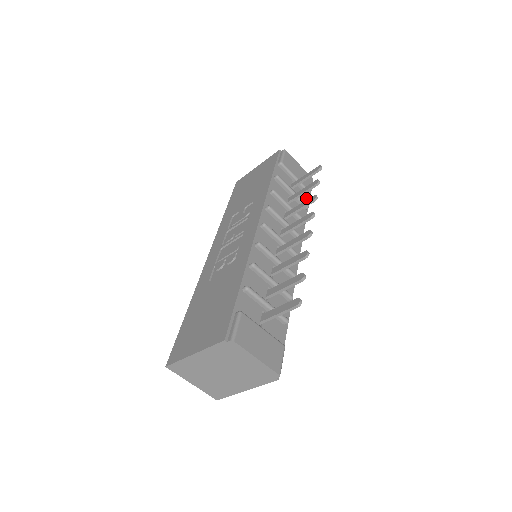
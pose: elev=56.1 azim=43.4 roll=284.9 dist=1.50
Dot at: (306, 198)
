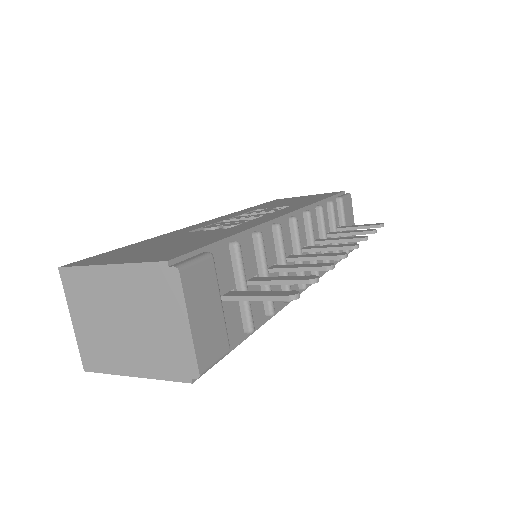
Dot at: occluded
